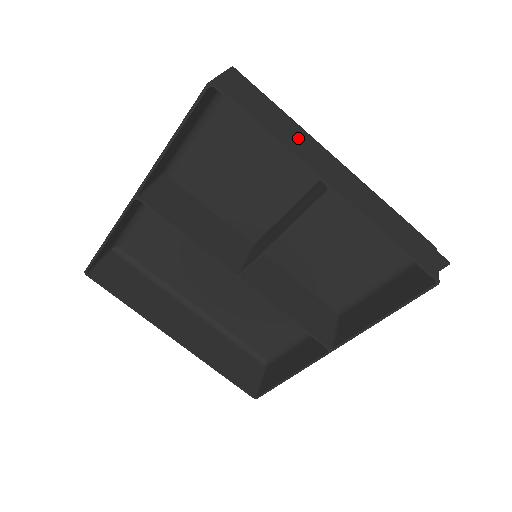
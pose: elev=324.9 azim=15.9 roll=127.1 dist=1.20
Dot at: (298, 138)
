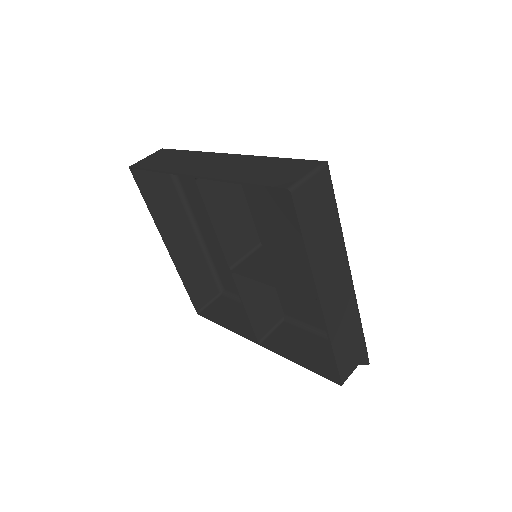
Dot at: (329, 250)
